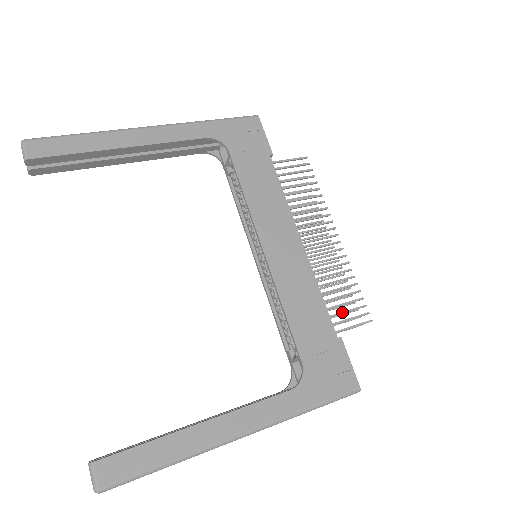
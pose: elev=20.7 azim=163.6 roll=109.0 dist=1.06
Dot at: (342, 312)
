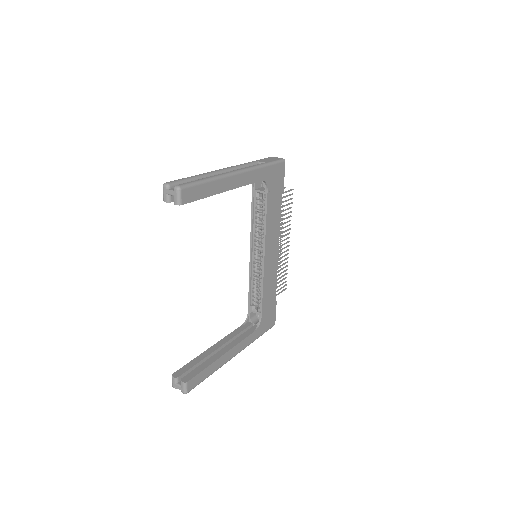
Dot at: (279, 286)
